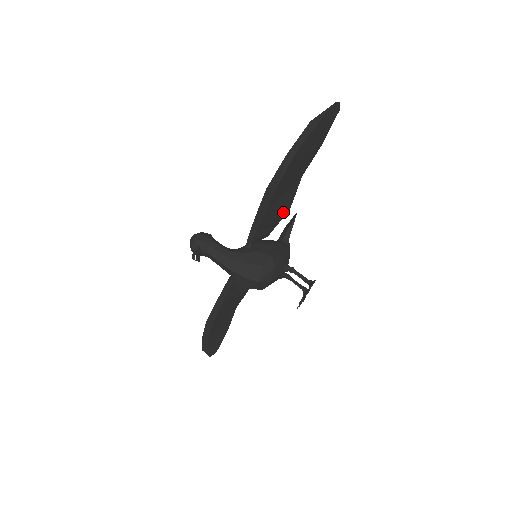
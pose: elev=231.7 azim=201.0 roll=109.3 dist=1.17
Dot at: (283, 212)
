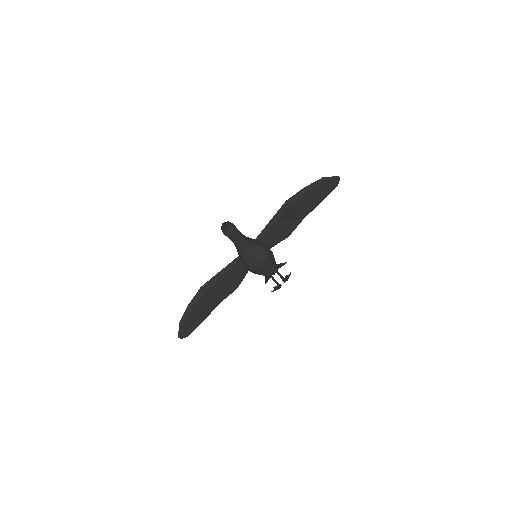
Dot at: (285, 234)
